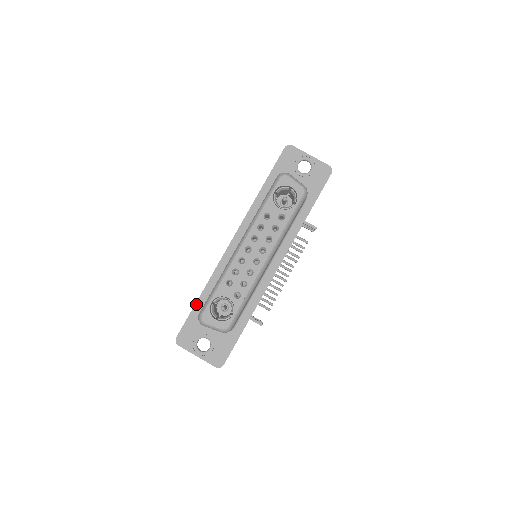
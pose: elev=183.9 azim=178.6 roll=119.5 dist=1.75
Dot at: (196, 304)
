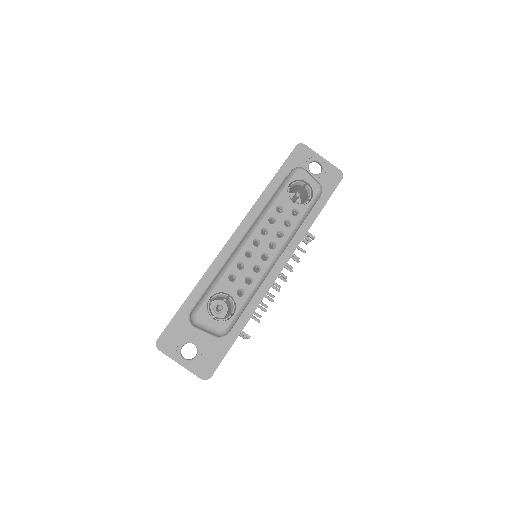
Dot at: (185, 302)
